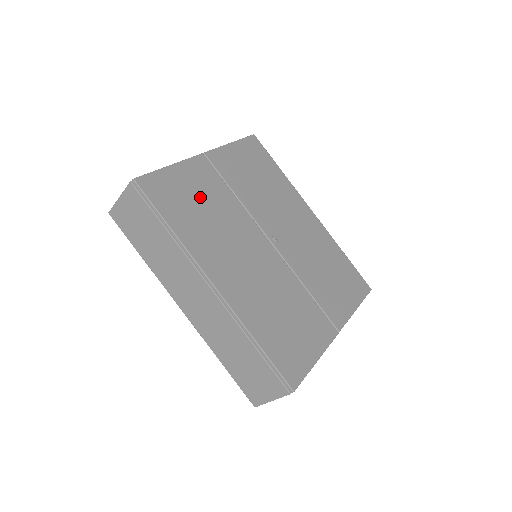
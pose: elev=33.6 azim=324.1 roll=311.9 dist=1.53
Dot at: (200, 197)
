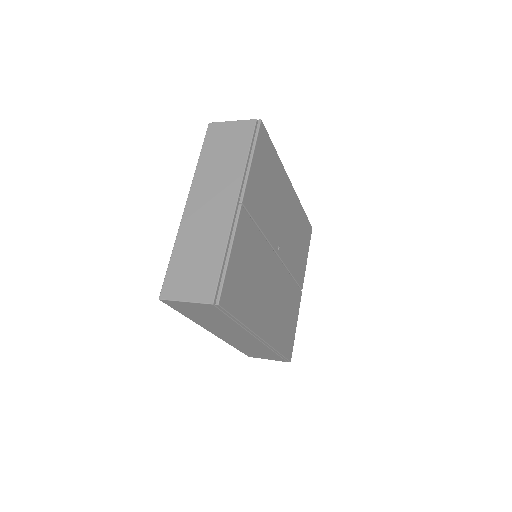
Dot at: (248, 265)
